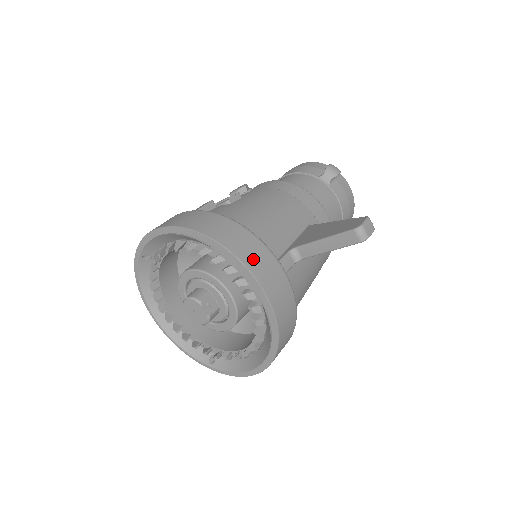
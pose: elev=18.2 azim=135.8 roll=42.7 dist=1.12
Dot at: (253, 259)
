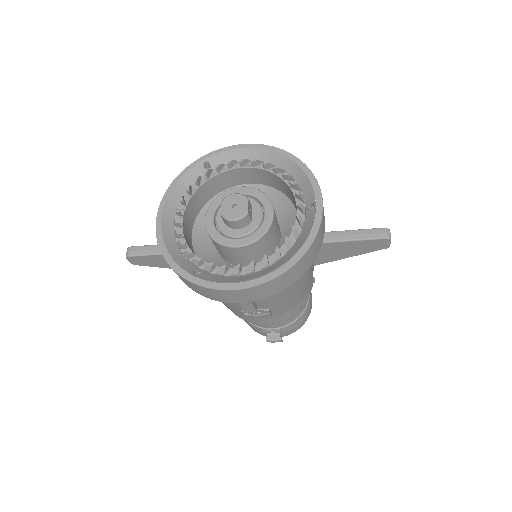
Dot at: occluded
